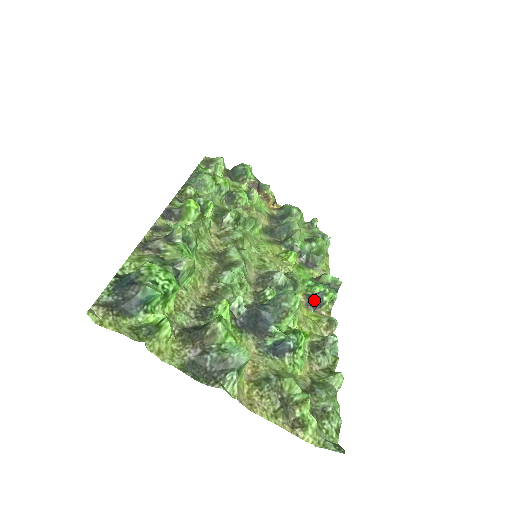
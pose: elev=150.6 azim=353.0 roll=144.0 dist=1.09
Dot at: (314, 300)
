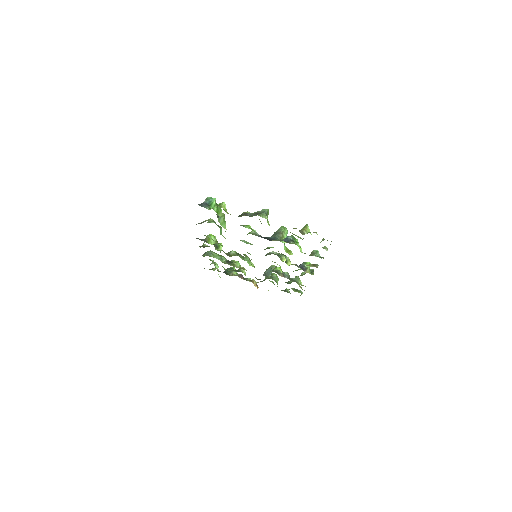
Dot at: (300, 267)
